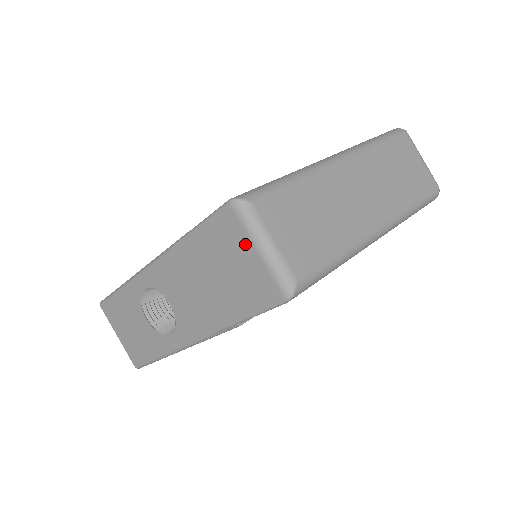
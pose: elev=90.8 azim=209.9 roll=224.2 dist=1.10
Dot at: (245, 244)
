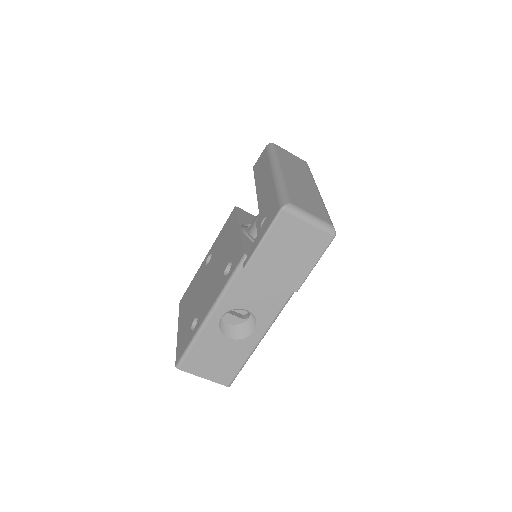
Dot at: (300, 225)
